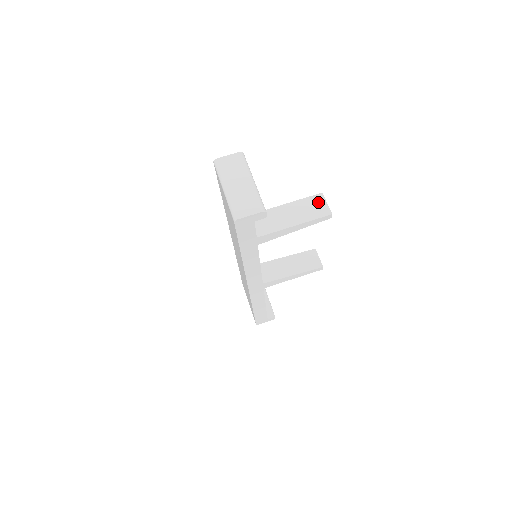
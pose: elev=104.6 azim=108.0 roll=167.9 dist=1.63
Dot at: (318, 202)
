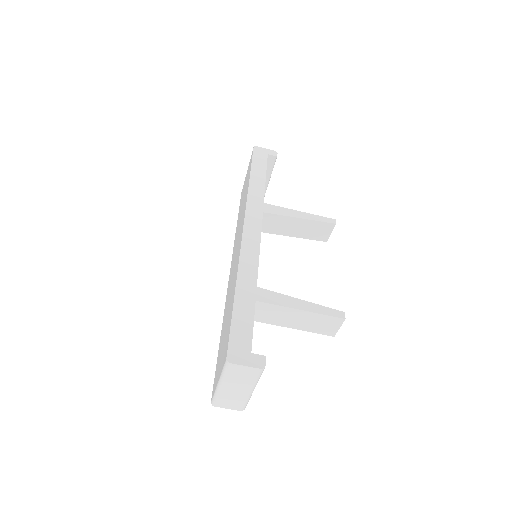
Dot at: (333, 324)
